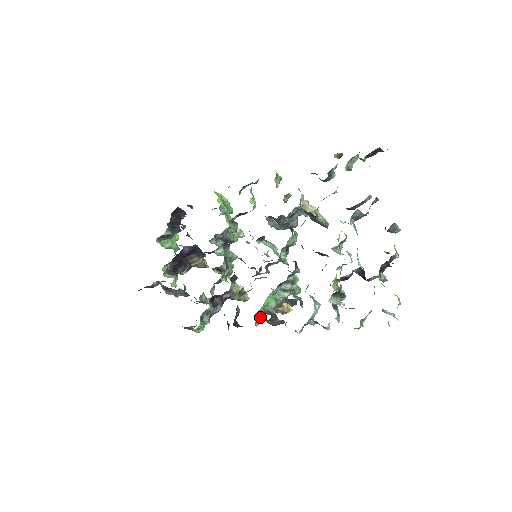
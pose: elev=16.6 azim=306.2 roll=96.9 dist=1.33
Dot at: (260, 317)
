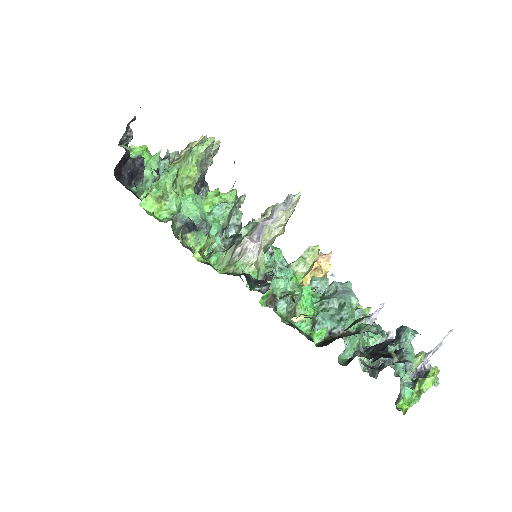
Dot at: occluded
